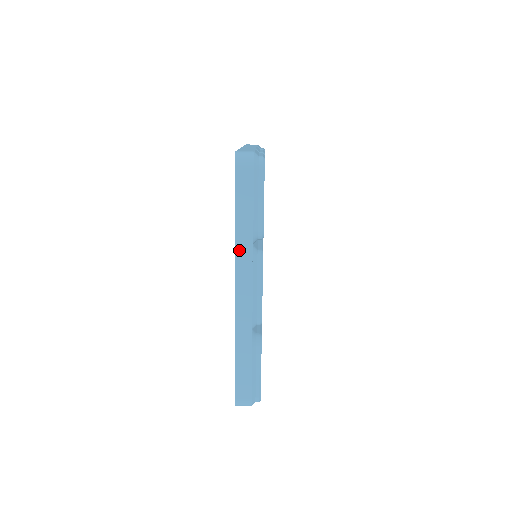
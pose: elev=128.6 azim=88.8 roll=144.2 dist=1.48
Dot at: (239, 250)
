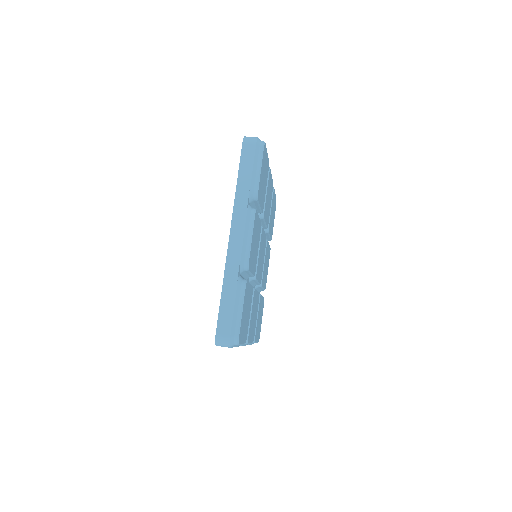
Dot at: (238, 201)
